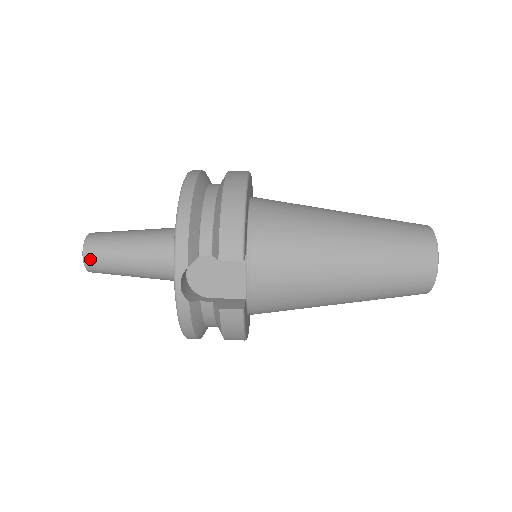
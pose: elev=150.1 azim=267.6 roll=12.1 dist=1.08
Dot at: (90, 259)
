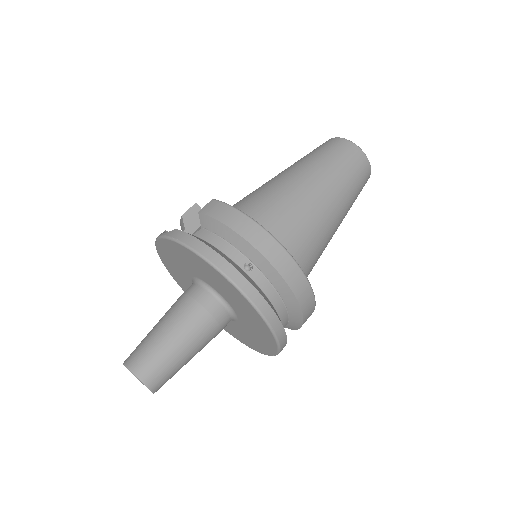
Dot at: occluded
